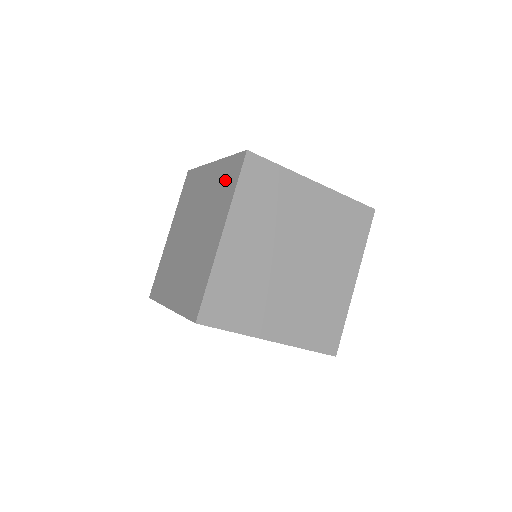
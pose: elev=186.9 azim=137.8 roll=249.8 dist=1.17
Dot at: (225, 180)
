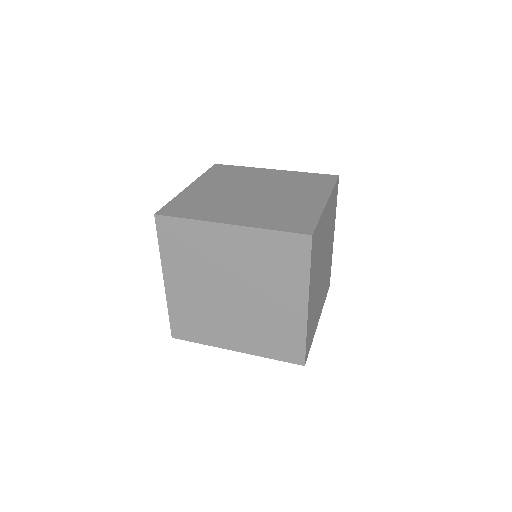
Dot at: (280, 256)
